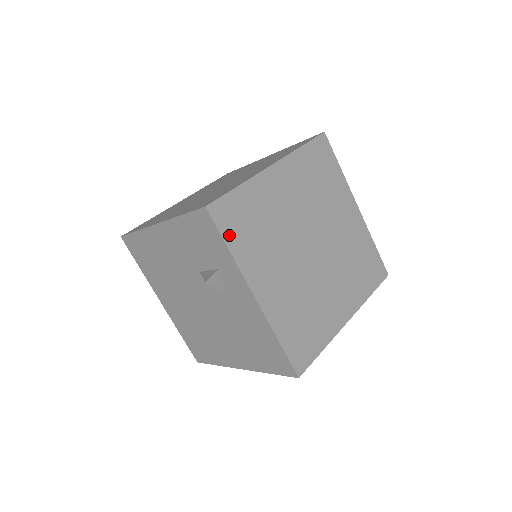
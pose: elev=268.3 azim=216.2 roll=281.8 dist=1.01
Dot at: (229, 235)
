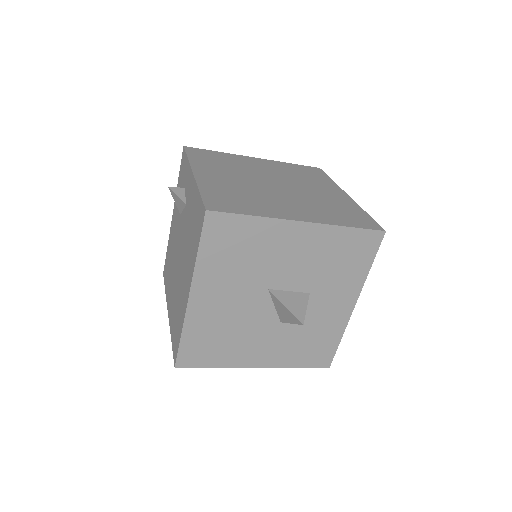
Dot at: (193, 156)
